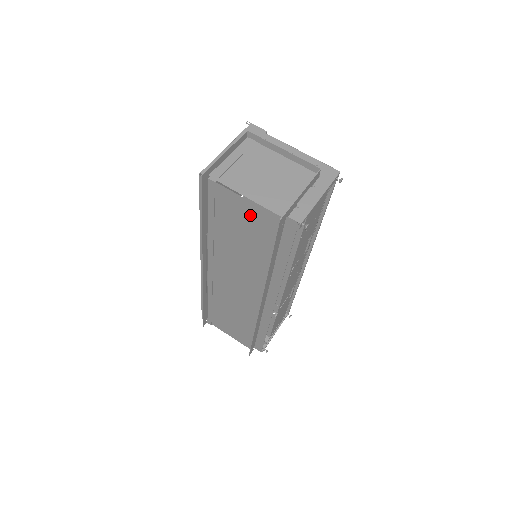
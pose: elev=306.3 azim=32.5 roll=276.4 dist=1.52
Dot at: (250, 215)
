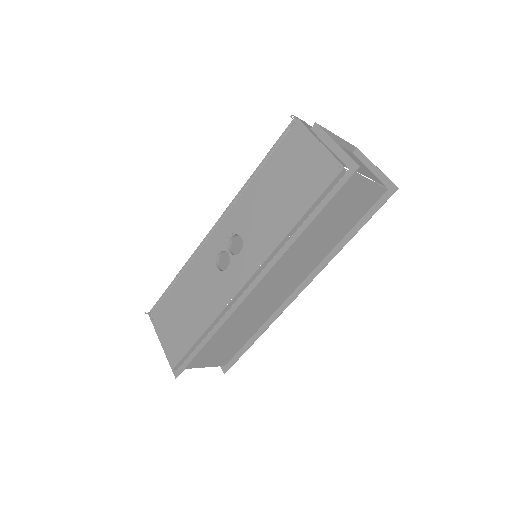
Dot at: (362, 195)
